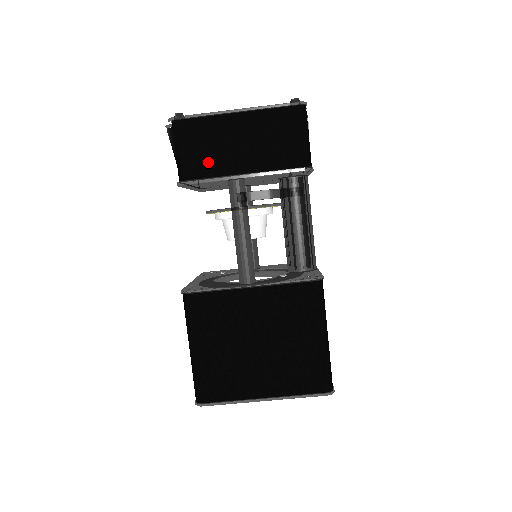
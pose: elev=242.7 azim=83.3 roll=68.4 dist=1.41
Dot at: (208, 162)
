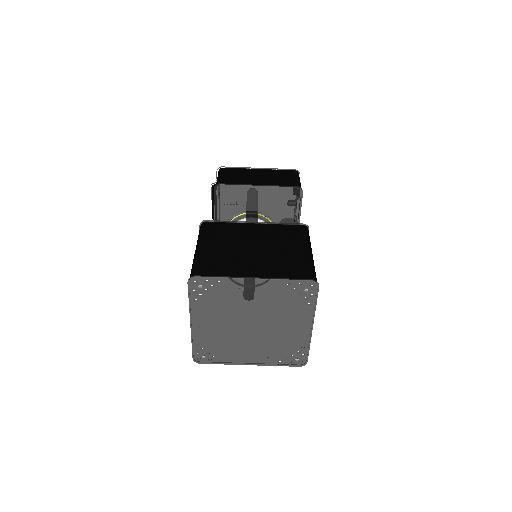
Dot at: (237, 180)
